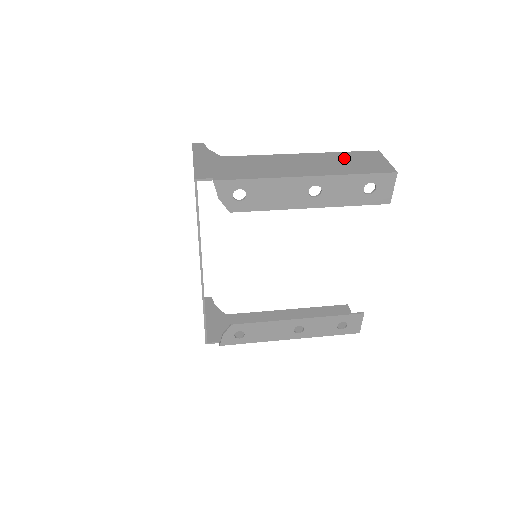
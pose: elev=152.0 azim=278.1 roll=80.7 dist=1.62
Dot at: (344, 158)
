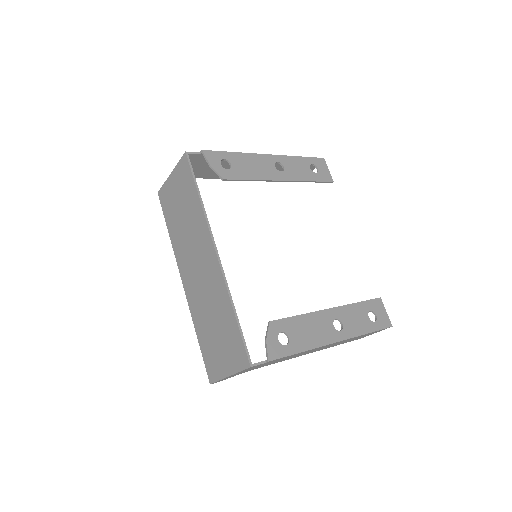
Dot at: occluded
